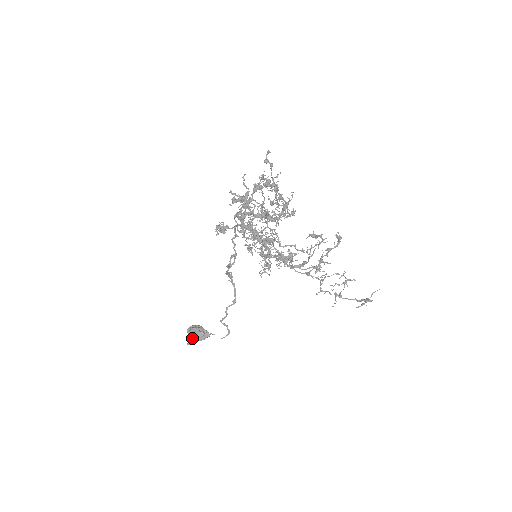
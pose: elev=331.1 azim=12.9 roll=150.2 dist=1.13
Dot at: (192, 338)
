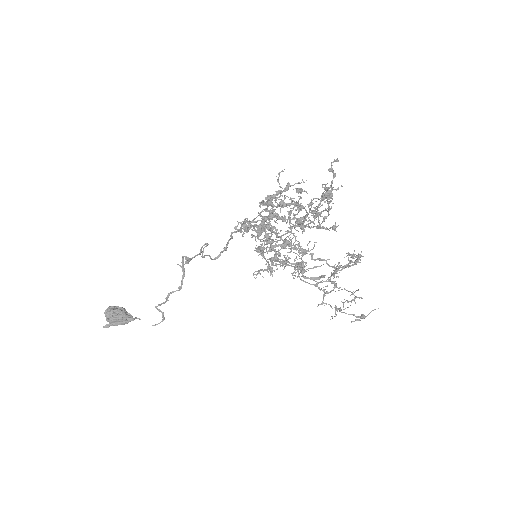
Dot at: (112, 321)
